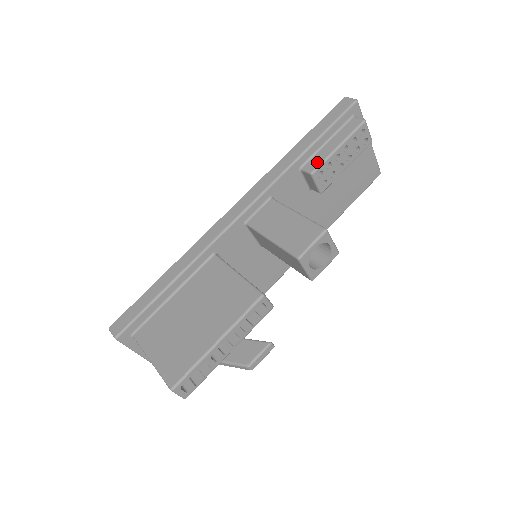
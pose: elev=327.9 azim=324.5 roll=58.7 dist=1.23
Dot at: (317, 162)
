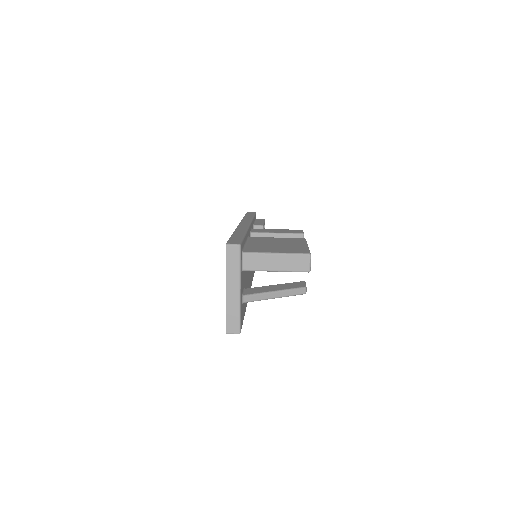
Dot at: (260, 224)
